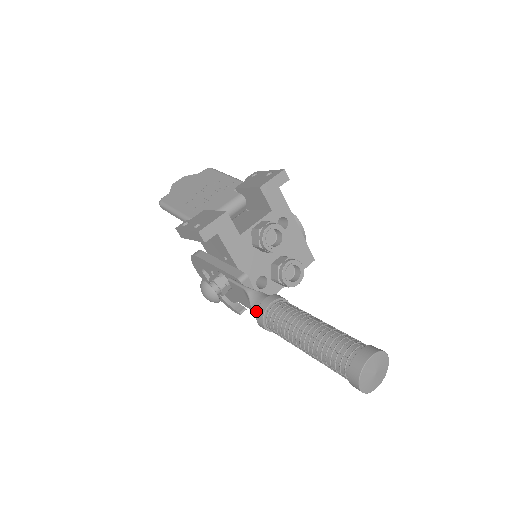
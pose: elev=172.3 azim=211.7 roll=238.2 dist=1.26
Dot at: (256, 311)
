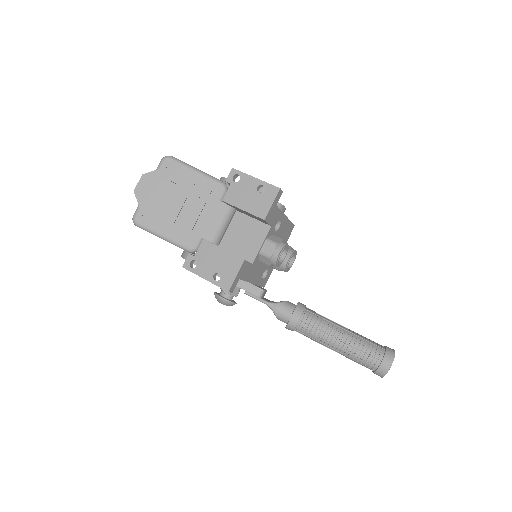
Dot at: (283, 321)
